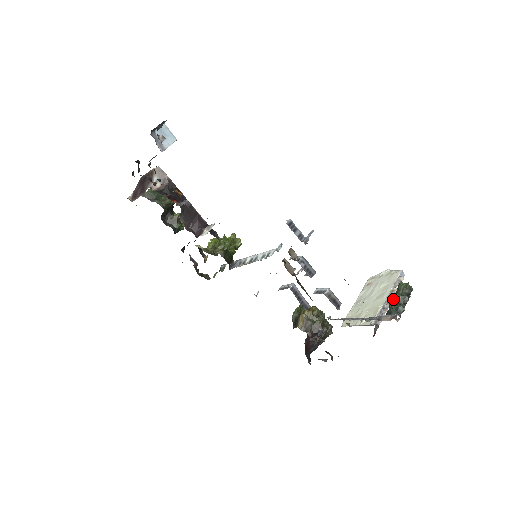
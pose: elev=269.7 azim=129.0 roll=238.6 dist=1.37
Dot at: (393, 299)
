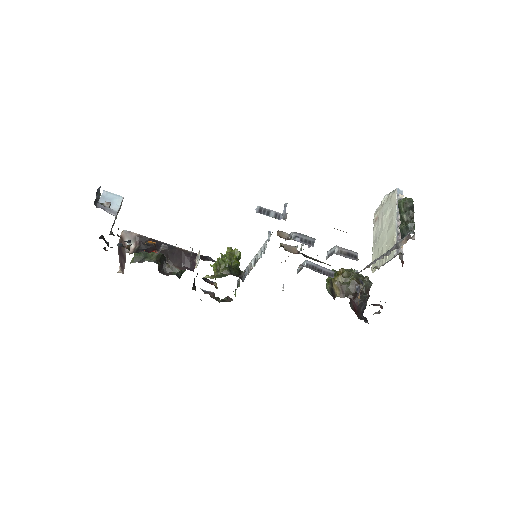
Dot at: occluded
